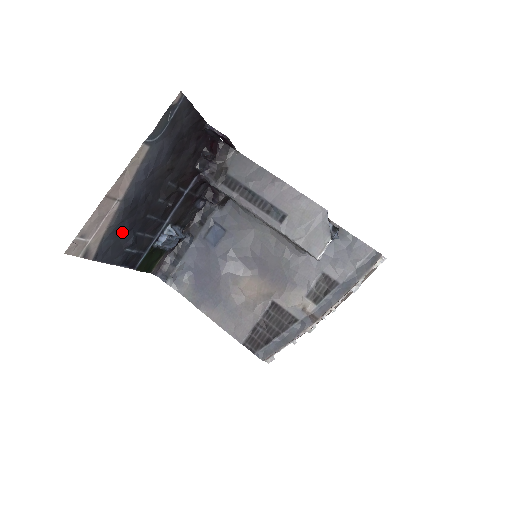
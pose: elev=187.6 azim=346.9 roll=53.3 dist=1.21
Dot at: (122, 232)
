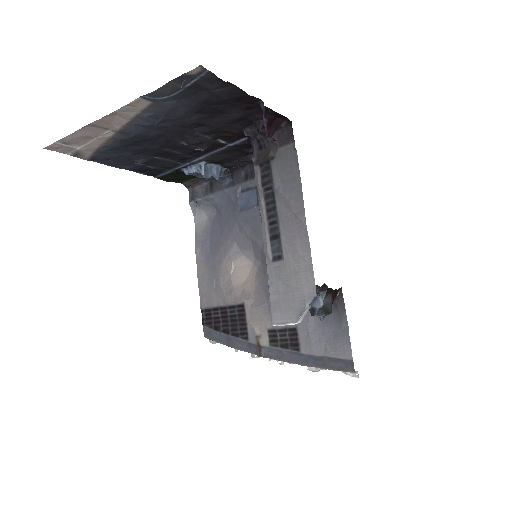
Dot at: (126, 152)
